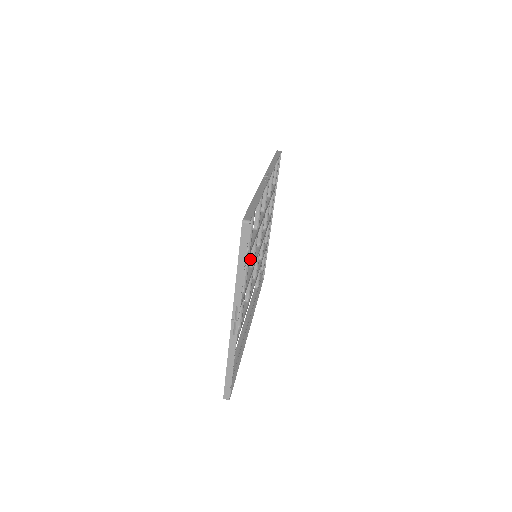
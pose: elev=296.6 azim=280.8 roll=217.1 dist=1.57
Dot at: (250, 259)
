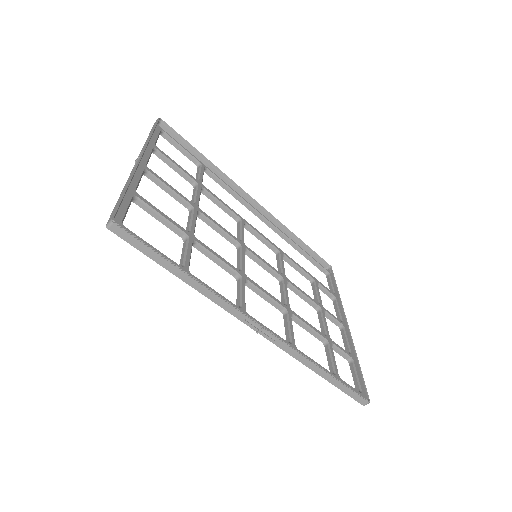
Dot at: occluded
